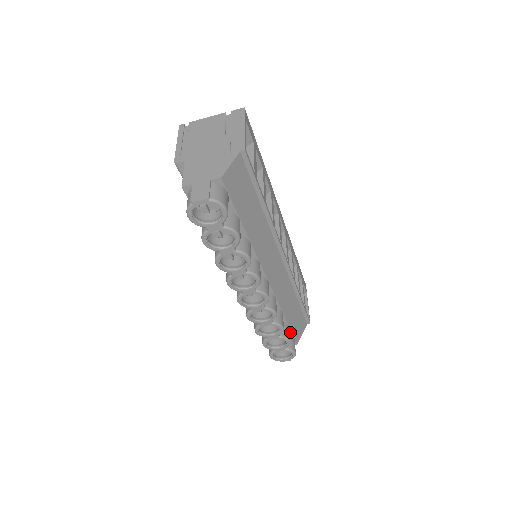
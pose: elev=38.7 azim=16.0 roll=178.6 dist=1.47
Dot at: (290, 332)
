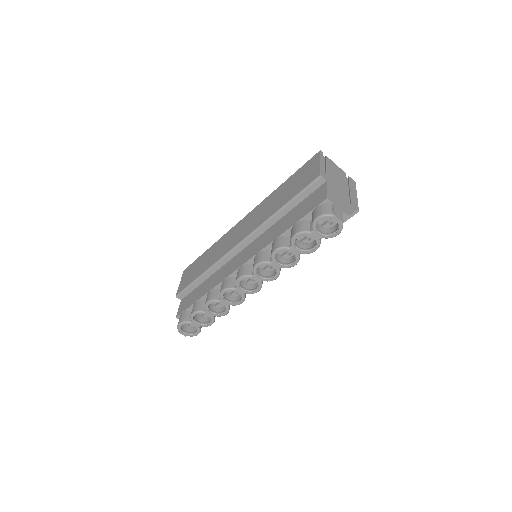
Dot at: occluded
